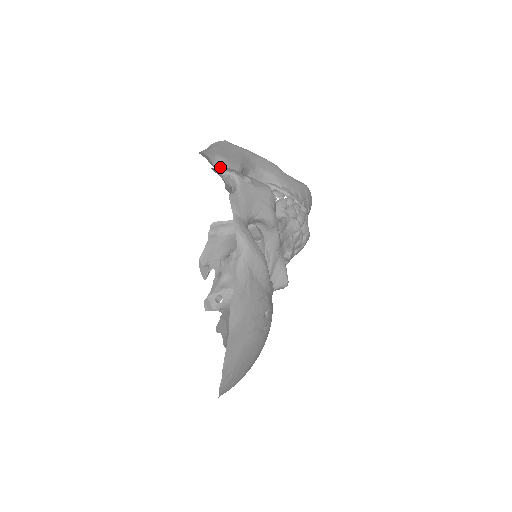
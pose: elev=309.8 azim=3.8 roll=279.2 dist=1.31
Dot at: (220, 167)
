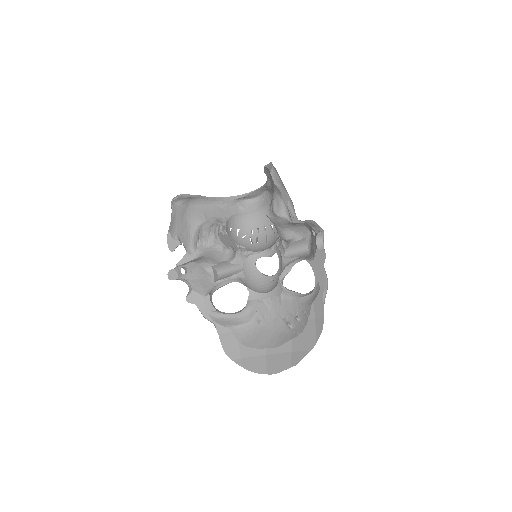
Dot at: (289, 204)
